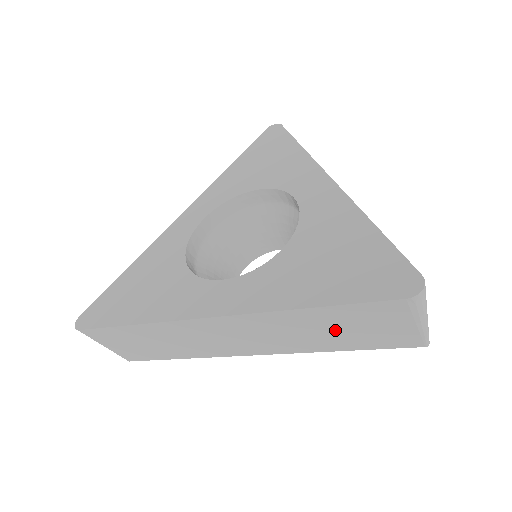
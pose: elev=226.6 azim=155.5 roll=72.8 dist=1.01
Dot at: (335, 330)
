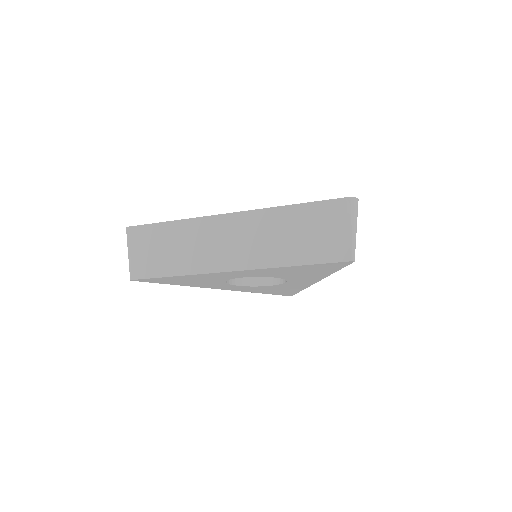
Dot at: (298, 234)
